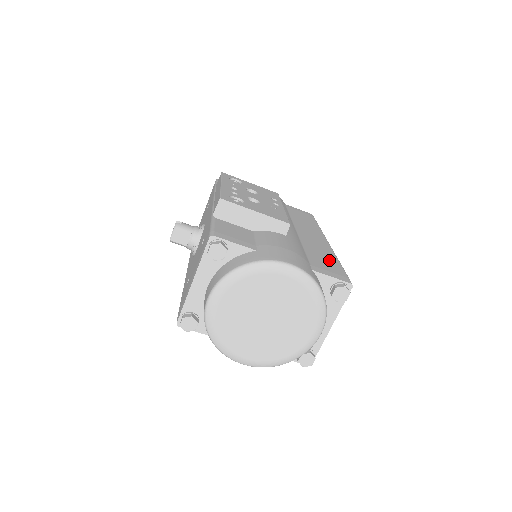
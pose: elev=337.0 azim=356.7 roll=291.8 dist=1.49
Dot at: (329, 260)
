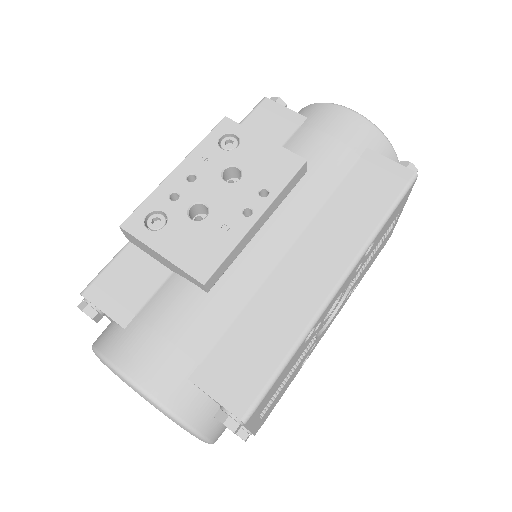
Dot at: (265, 348)
